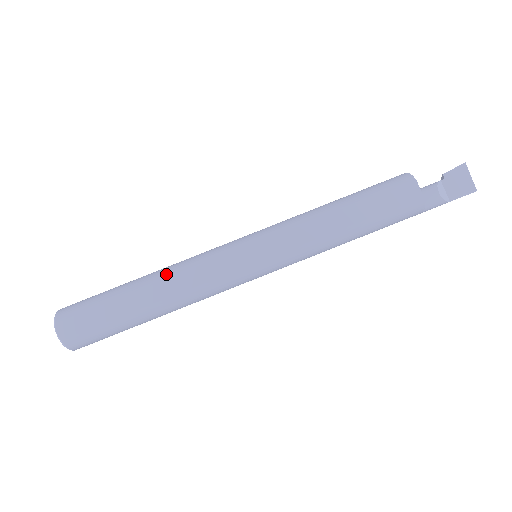
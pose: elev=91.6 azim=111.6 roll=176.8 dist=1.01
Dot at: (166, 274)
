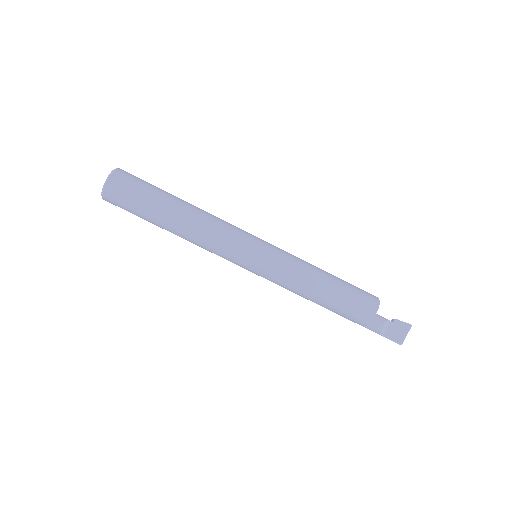
Dot at: (199, 215)
